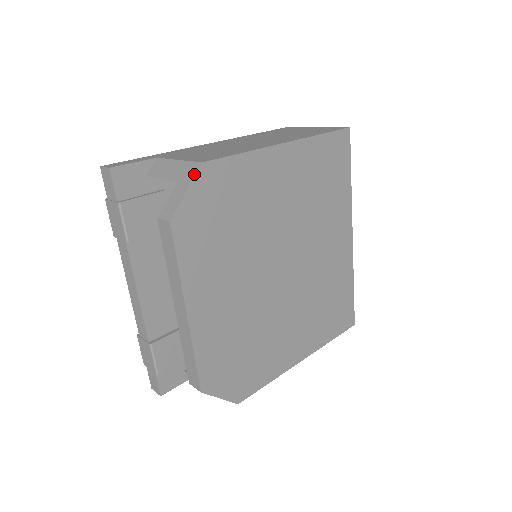
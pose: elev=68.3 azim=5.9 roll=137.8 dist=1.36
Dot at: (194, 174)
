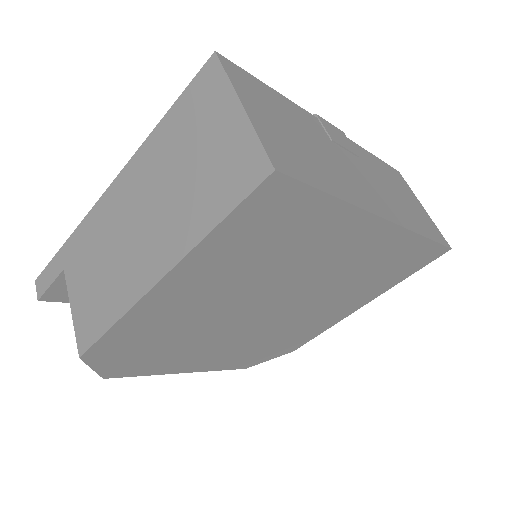
Dot at: (84, 360)
